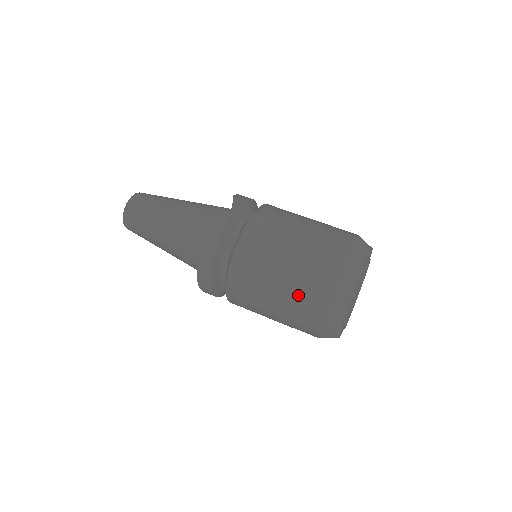
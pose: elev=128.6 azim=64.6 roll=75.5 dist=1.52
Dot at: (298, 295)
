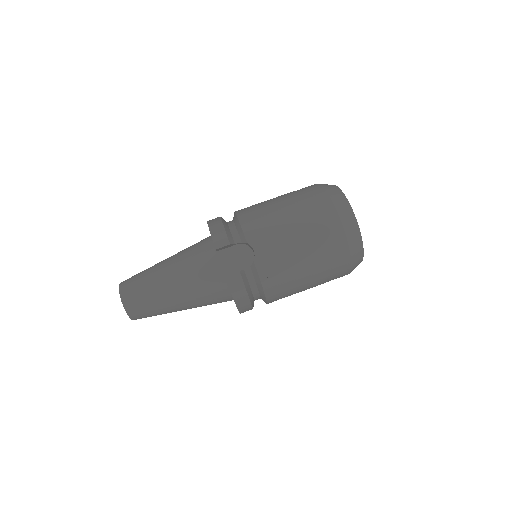
Dot at: (327, 279)
